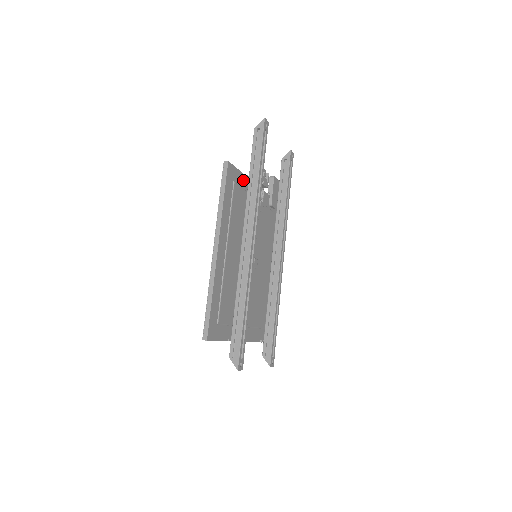
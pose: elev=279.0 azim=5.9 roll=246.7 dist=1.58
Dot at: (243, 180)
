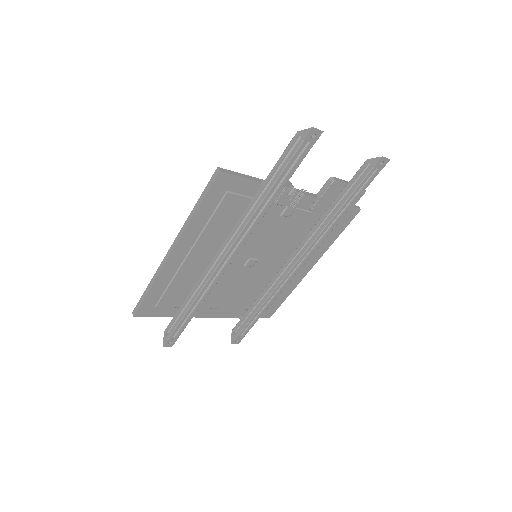
Dot at: (253, 187)
